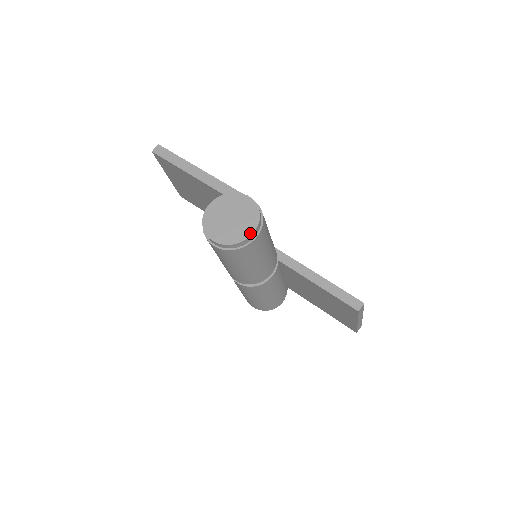
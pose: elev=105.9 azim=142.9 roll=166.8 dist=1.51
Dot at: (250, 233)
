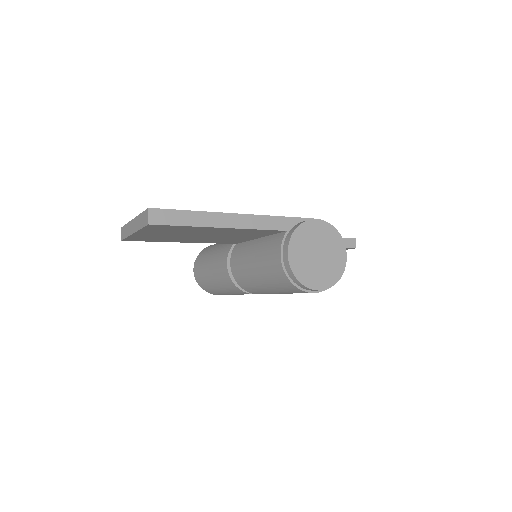
Dot at: (345, 258)
